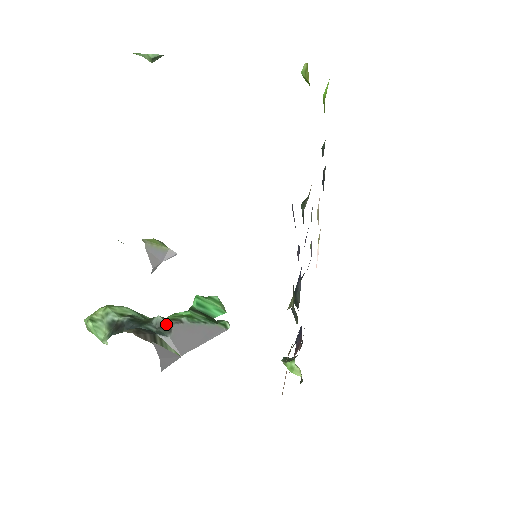
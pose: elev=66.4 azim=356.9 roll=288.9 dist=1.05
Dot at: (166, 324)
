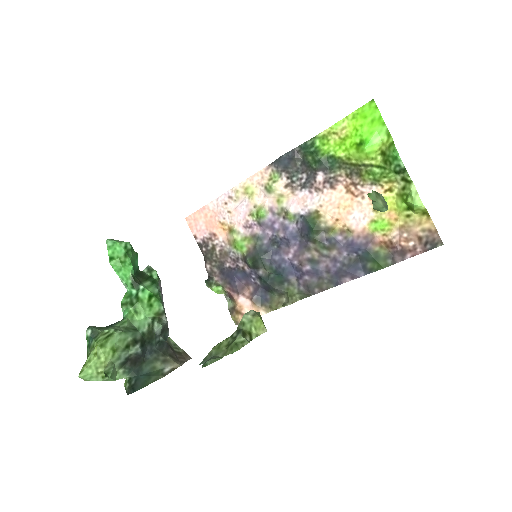
Dot at: (165, 326)
